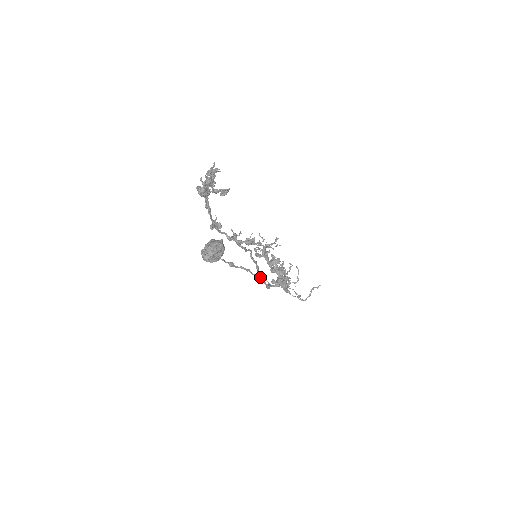
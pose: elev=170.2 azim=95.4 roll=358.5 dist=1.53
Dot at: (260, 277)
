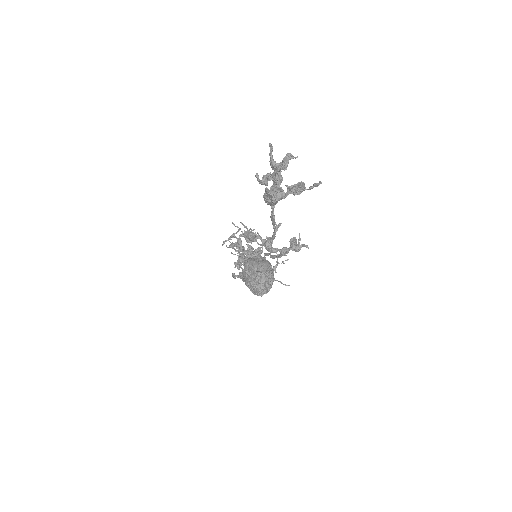
Dot at: occluded
